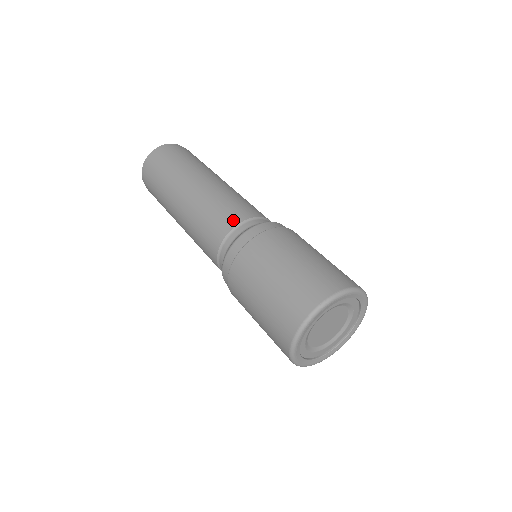
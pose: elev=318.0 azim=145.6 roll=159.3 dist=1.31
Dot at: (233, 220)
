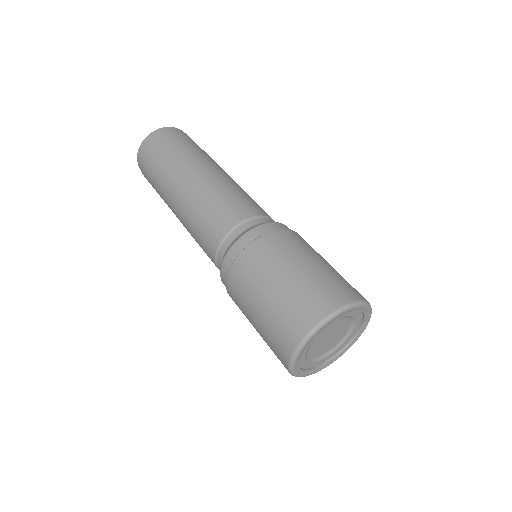
Dot at: (211, 249)
